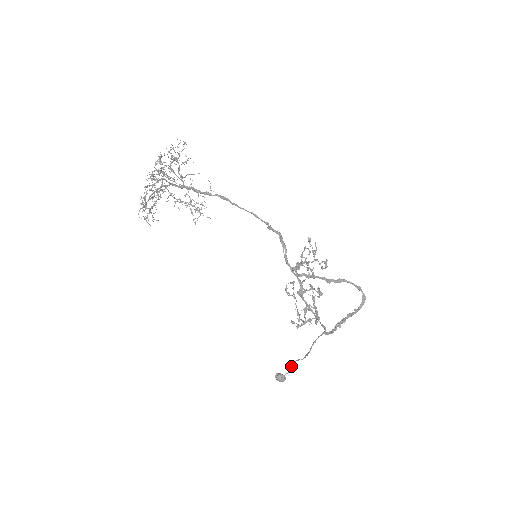
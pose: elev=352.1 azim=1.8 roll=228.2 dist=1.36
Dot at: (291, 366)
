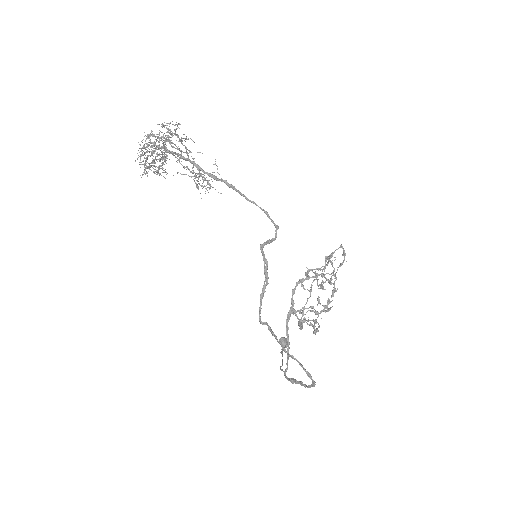
Dot at: occluded
